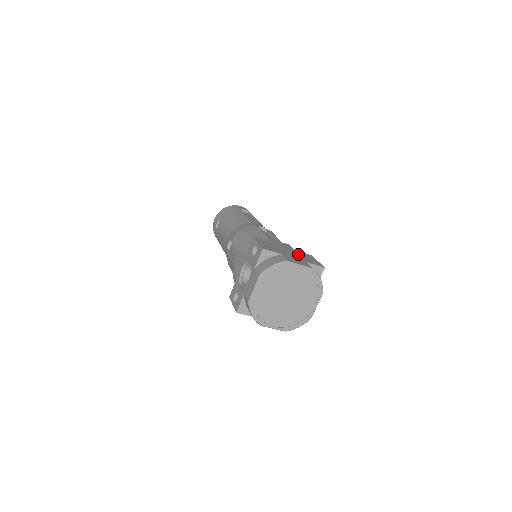
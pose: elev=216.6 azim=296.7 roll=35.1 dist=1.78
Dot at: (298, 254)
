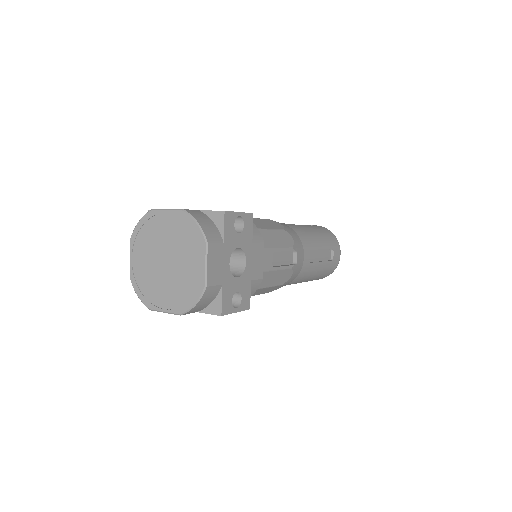
Dot at: occluded
